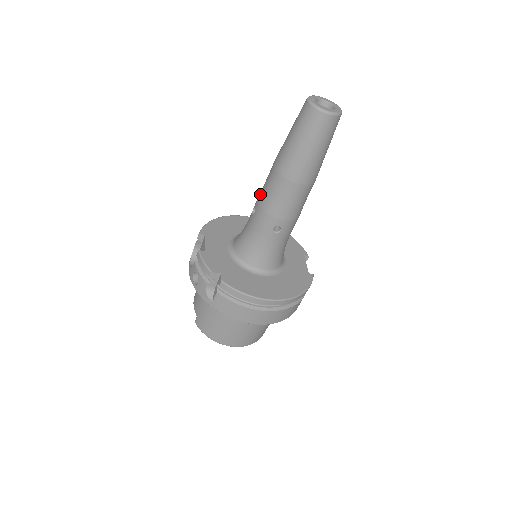
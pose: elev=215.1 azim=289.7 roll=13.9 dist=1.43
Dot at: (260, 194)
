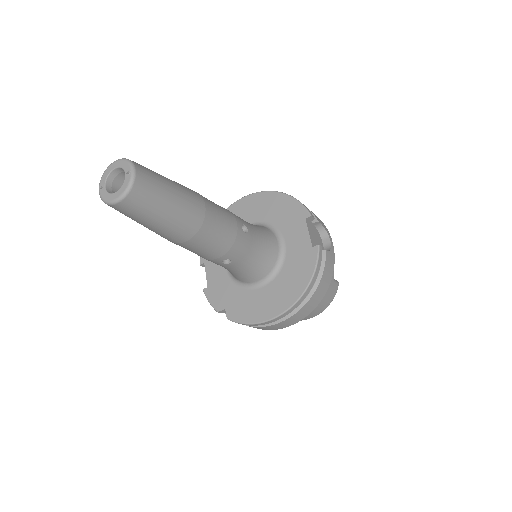
Dot at: occluded
